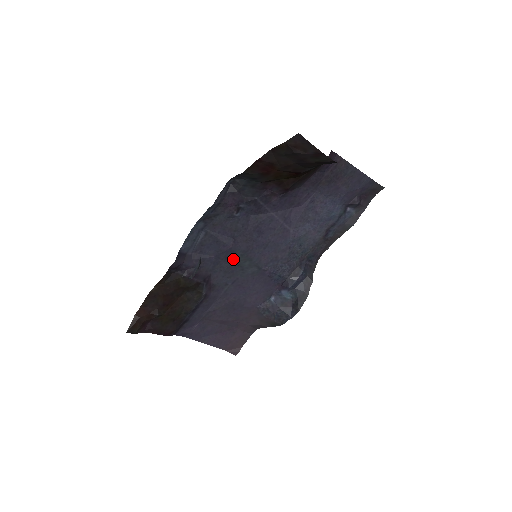
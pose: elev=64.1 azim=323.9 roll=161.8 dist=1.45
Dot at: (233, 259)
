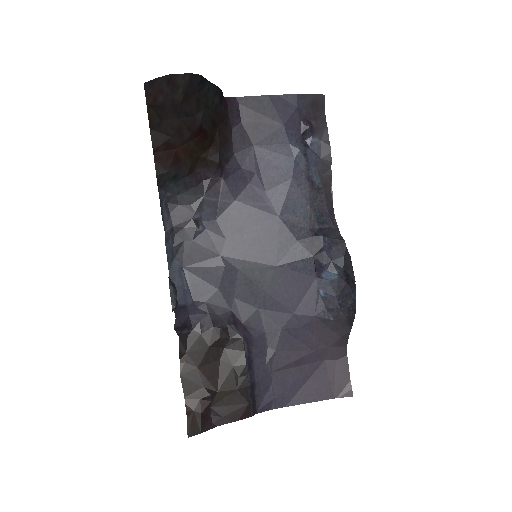
Dot at: (239, 279)
